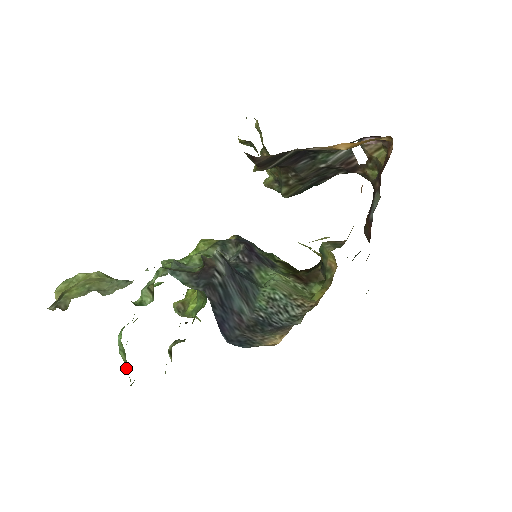
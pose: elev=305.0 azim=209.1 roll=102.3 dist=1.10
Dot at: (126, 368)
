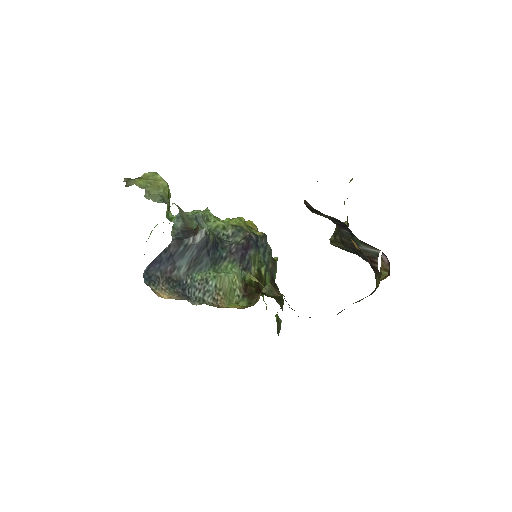
Dot at: occluded
